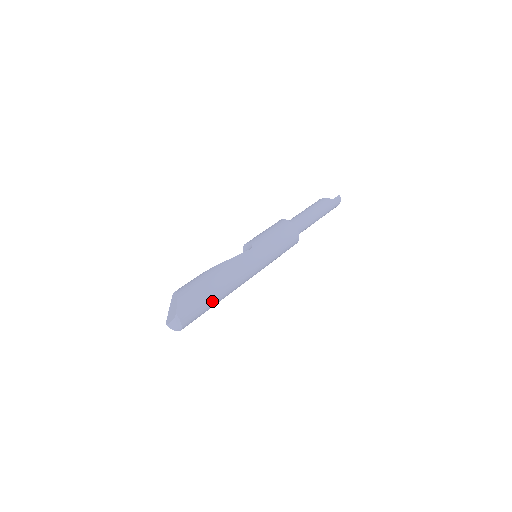
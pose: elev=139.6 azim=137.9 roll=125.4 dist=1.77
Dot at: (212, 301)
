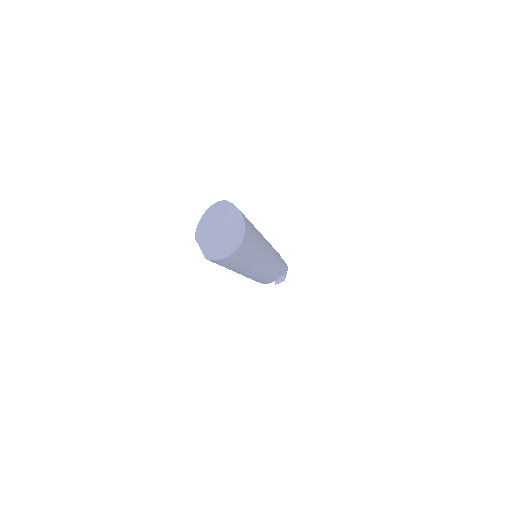
Dot at: occluded
